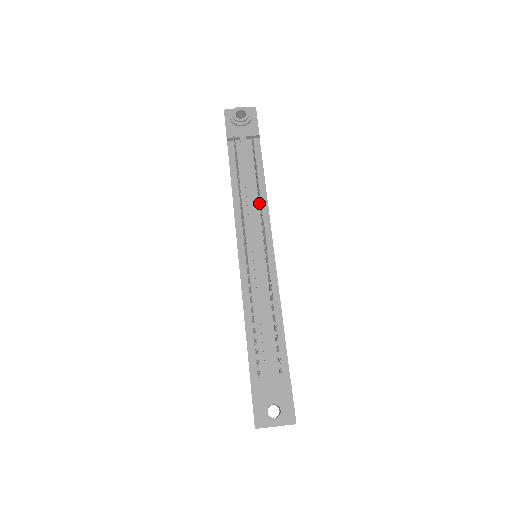
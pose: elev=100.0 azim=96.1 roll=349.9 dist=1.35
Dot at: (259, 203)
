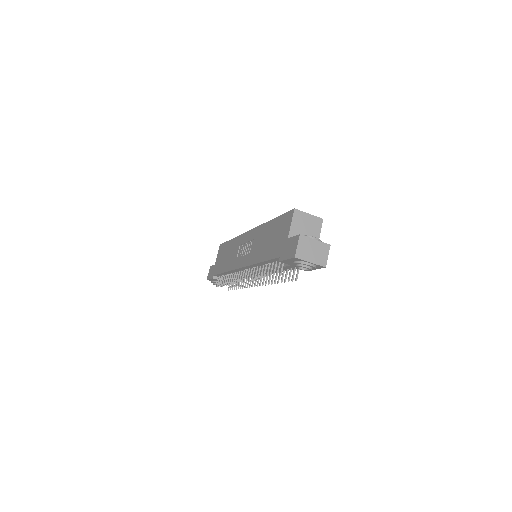
Dot at: (269, 278)
